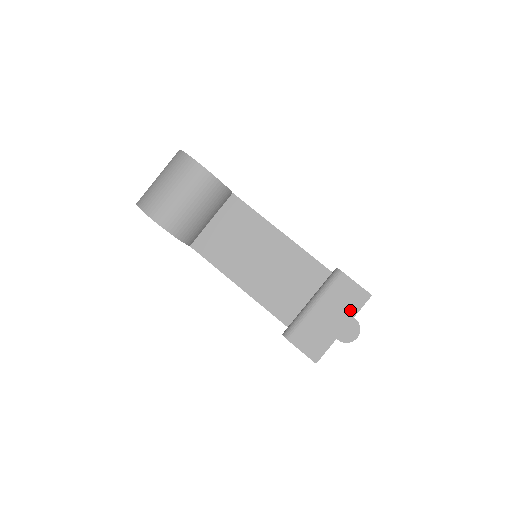
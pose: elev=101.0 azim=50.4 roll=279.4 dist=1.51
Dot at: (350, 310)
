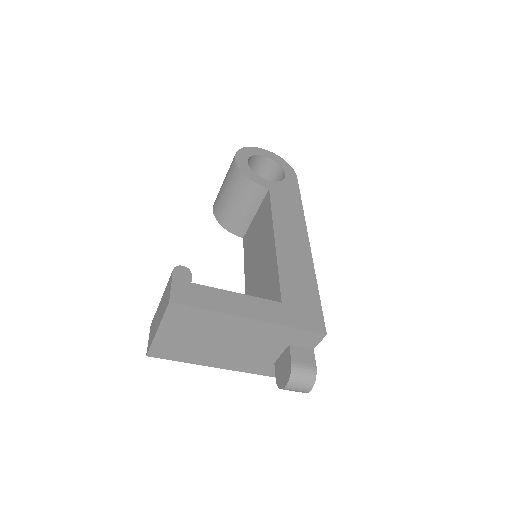
Dot at: (163, 312)
